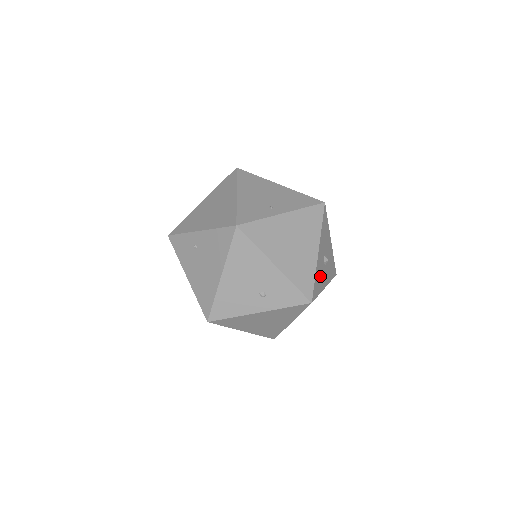
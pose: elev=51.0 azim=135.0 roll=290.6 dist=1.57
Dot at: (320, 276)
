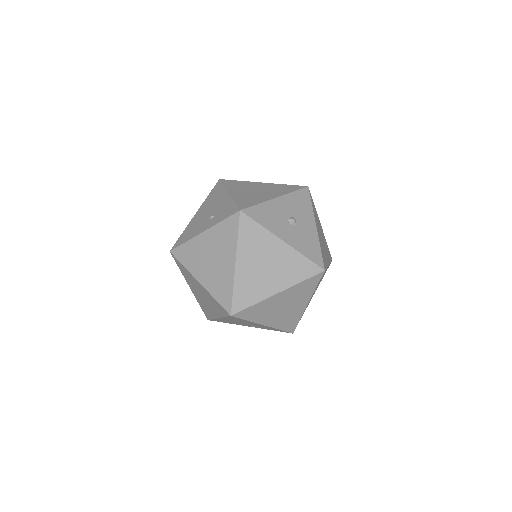
Dot at: (273, 218)
